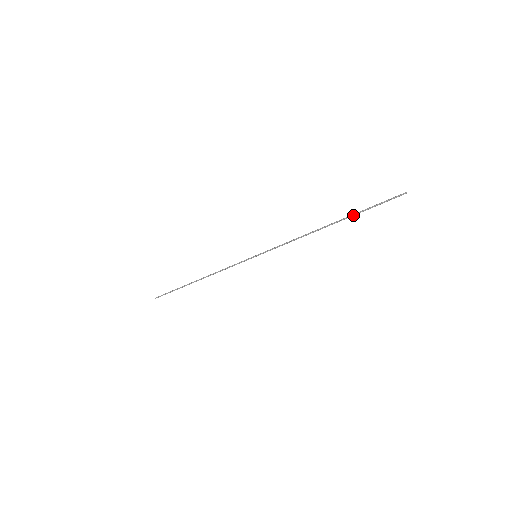
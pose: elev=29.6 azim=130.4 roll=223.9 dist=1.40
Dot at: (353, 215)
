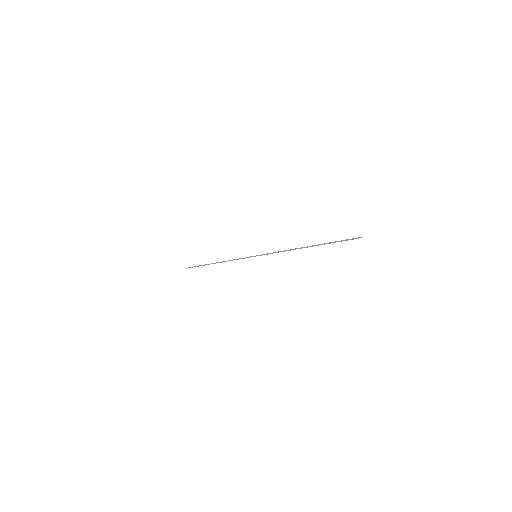
Dot at: occluded
